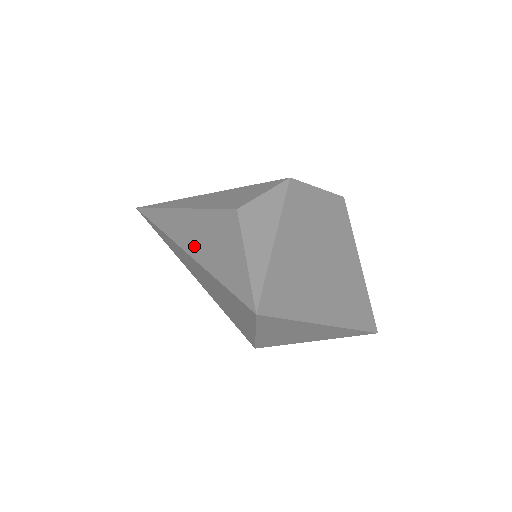
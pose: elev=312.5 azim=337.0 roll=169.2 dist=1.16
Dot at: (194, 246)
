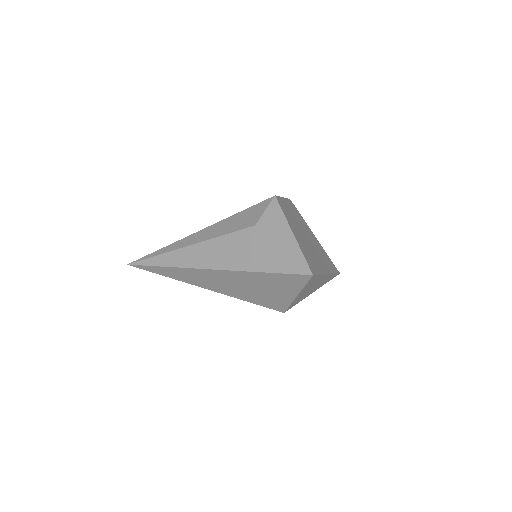
Dot at: (226, 263)
